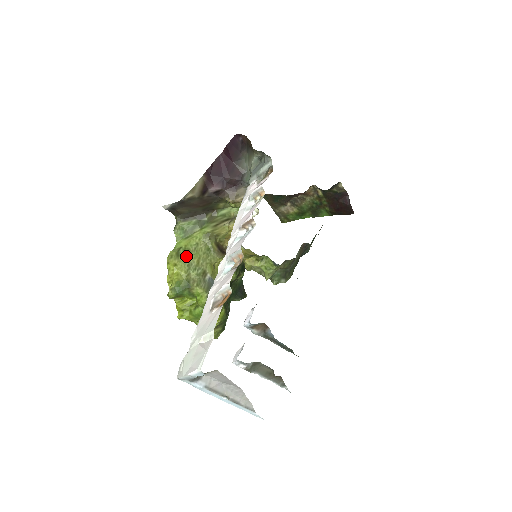
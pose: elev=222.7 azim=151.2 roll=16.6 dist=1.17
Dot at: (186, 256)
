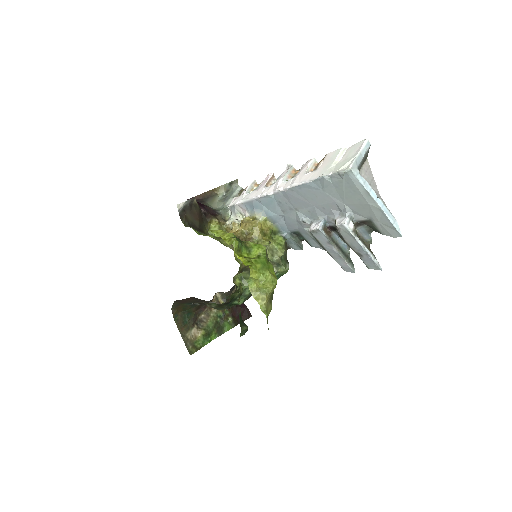
Dot at: occluded
